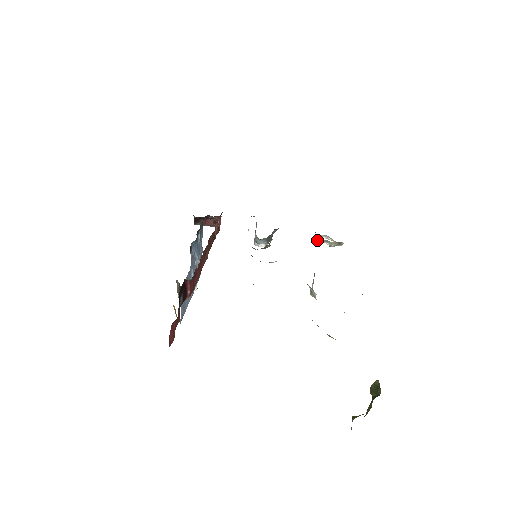
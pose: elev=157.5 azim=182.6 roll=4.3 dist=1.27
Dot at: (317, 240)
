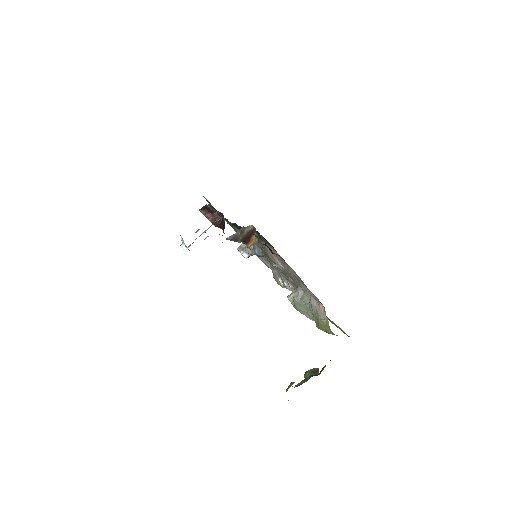
Dot at: (283, 277)
